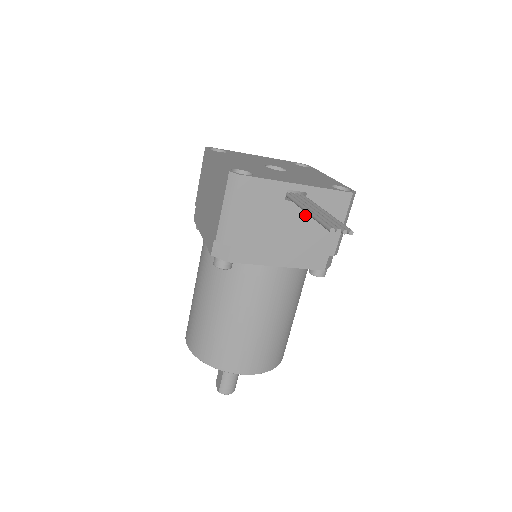
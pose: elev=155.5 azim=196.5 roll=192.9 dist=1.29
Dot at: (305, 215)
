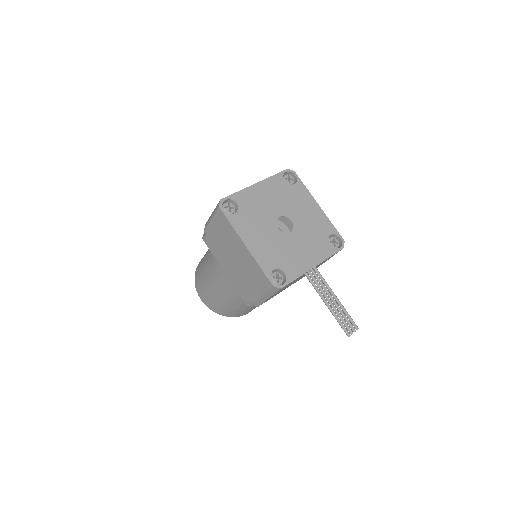
Dot at: occluded
